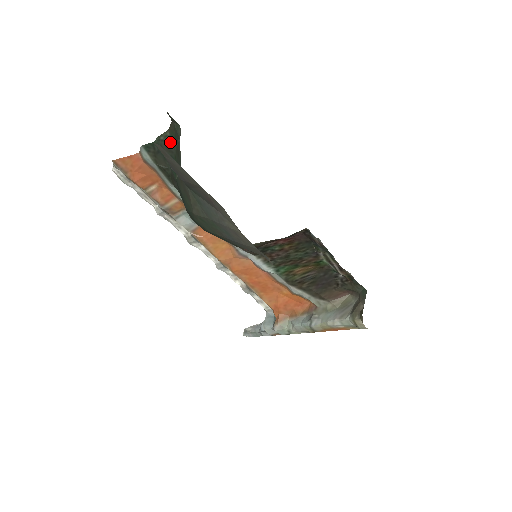
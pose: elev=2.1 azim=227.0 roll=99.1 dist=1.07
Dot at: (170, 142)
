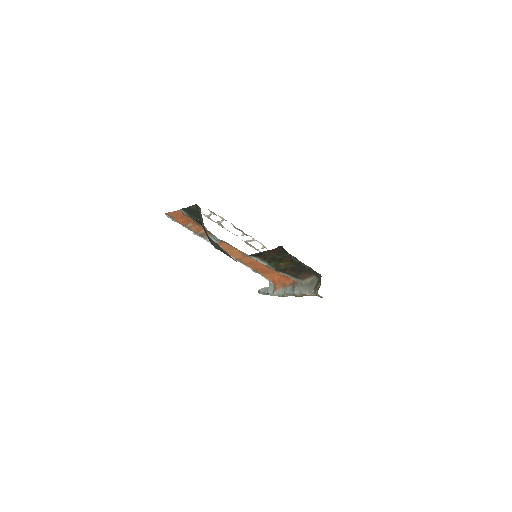
Dot at: (196, 210)
